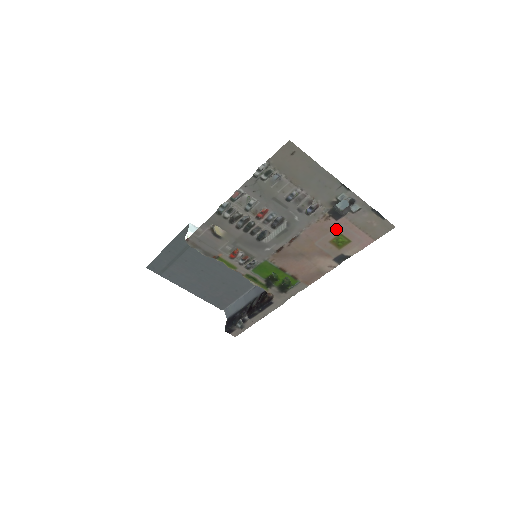
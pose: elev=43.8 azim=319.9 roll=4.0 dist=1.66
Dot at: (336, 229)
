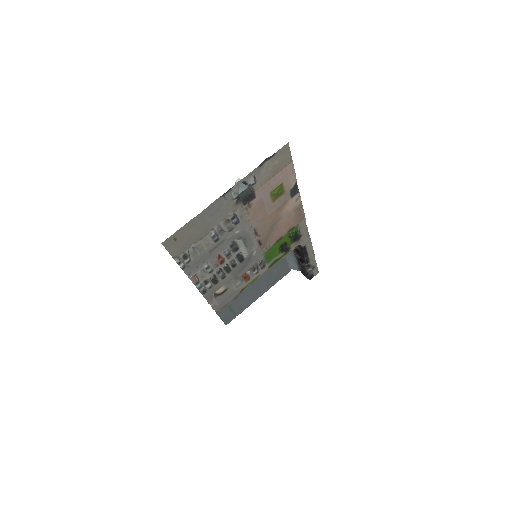
Dot at: (264, 197)
